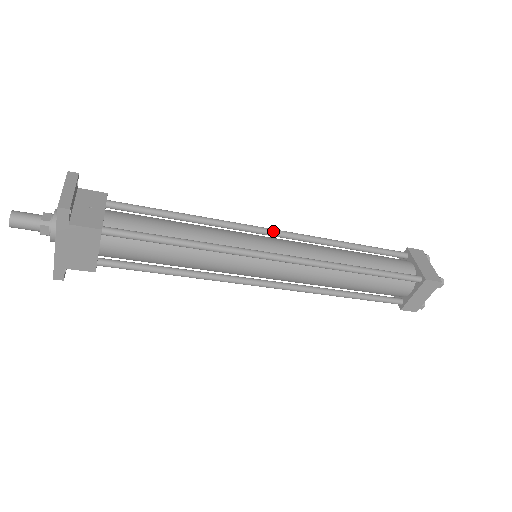
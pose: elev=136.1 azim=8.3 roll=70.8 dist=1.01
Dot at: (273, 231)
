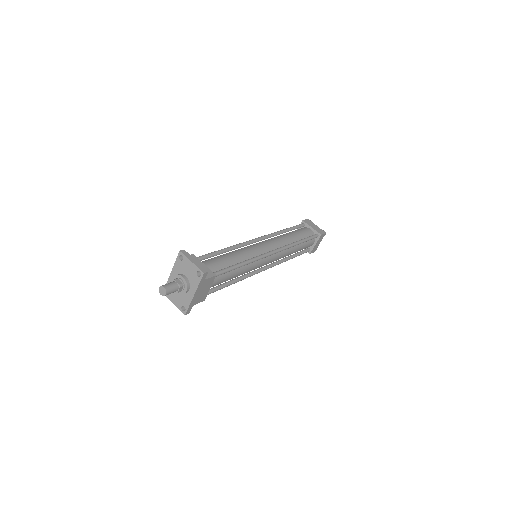
Dot at: (258, 239)
